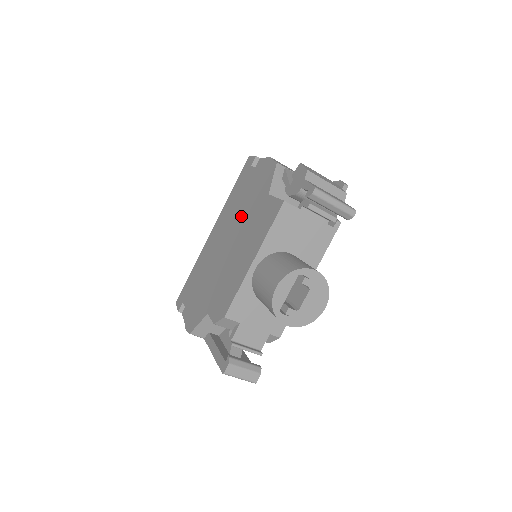
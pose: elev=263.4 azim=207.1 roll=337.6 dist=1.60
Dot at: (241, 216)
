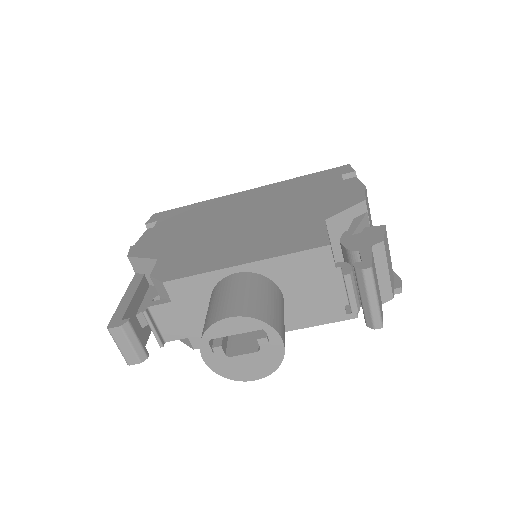
Dot at: (282, 209)
